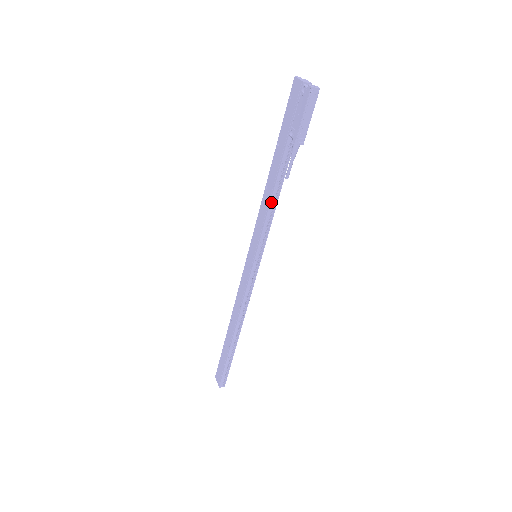
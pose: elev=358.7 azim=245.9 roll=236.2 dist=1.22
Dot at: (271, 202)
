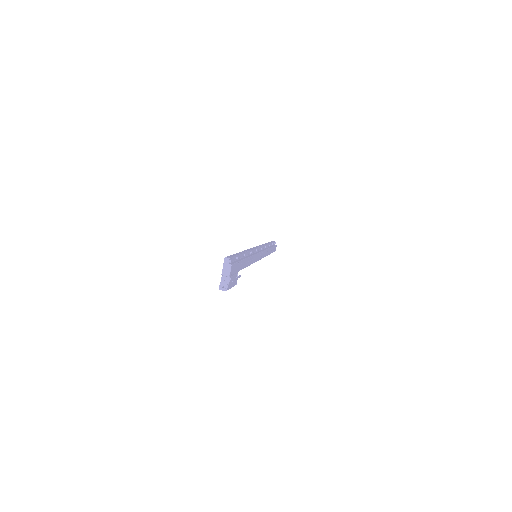
Dot at: occluded
